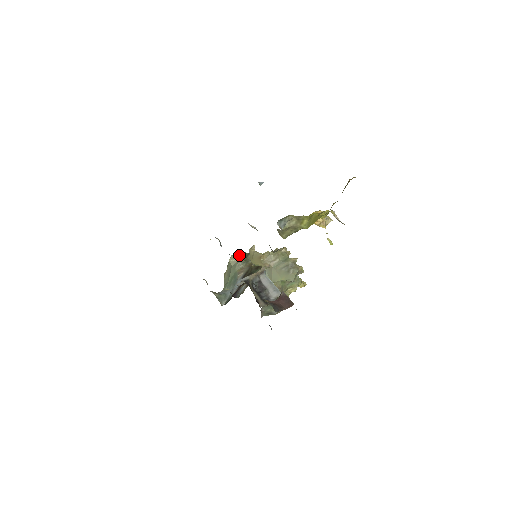
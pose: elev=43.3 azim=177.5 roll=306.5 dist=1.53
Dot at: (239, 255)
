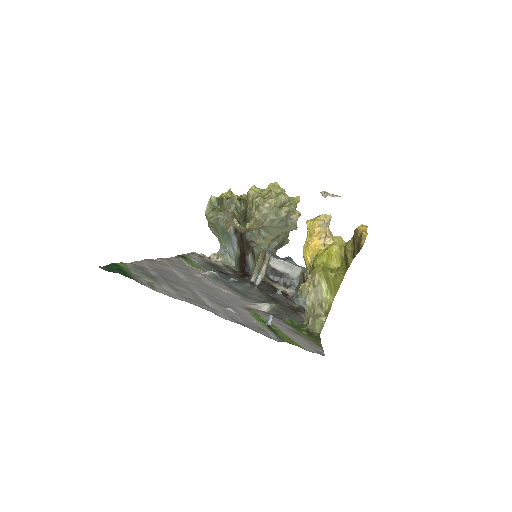
Dot at: (212, 206)
